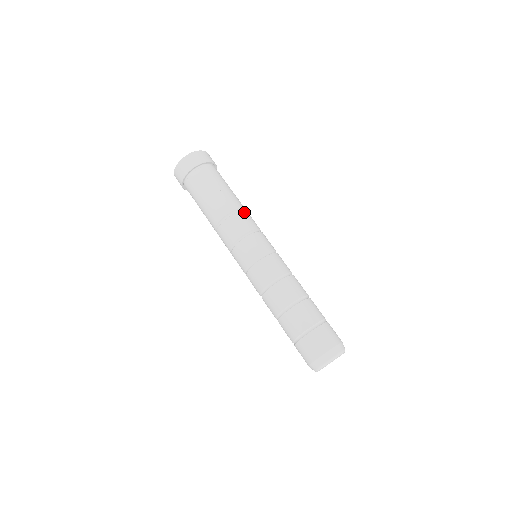
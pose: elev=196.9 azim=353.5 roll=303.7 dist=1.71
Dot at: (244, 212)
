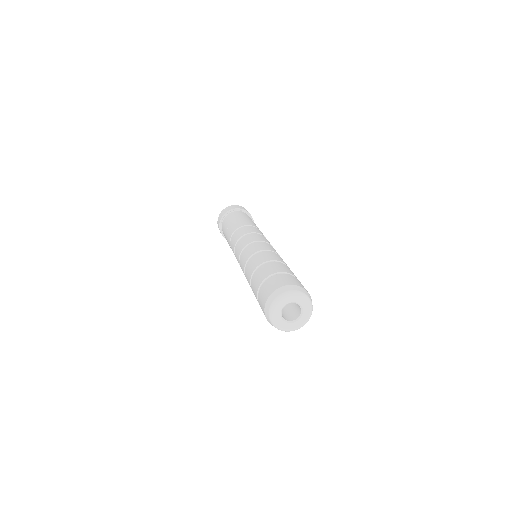
Dot at: (246, 226)
